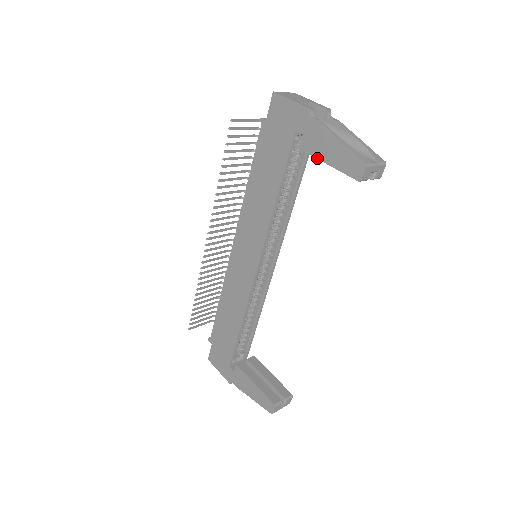
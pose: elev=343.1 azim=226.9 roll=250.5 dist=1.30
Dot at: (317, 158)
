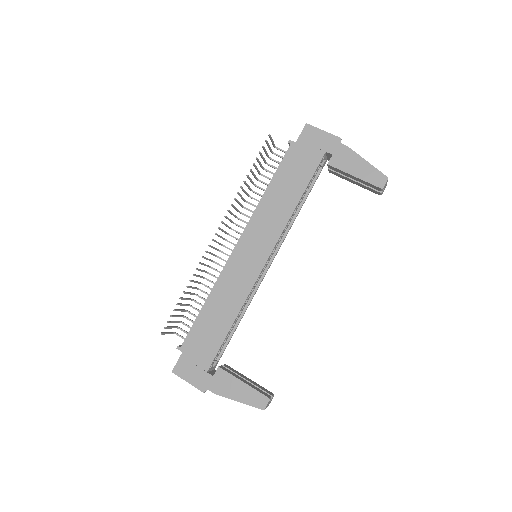
Dot at: (345, 172)
